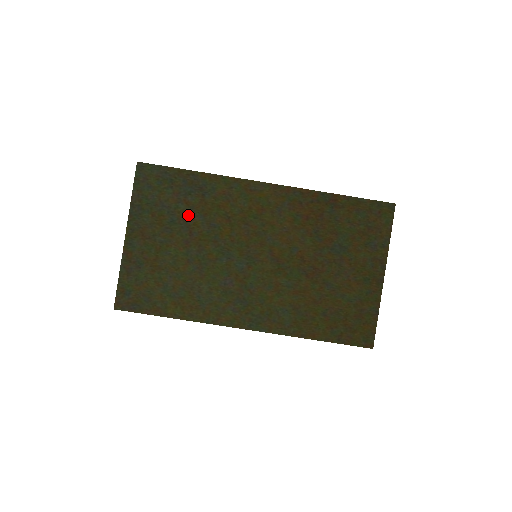
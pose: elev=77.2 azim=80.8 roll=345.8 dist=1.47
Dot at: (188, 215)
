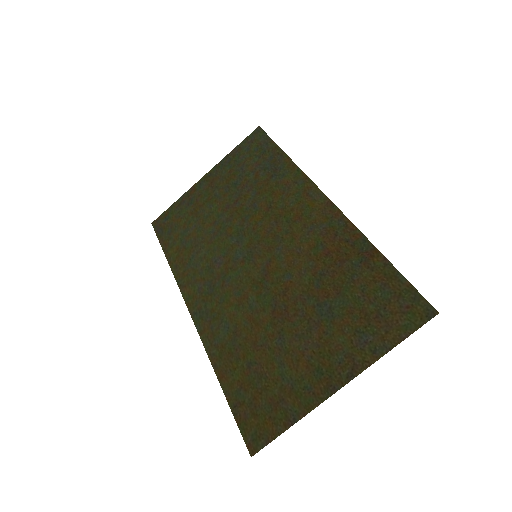
Dot at: (248, 186)
